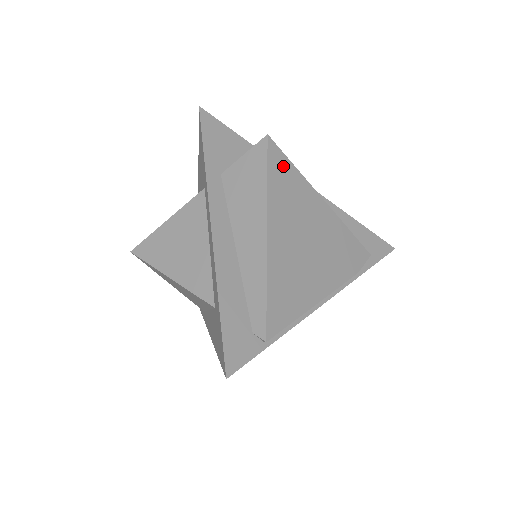
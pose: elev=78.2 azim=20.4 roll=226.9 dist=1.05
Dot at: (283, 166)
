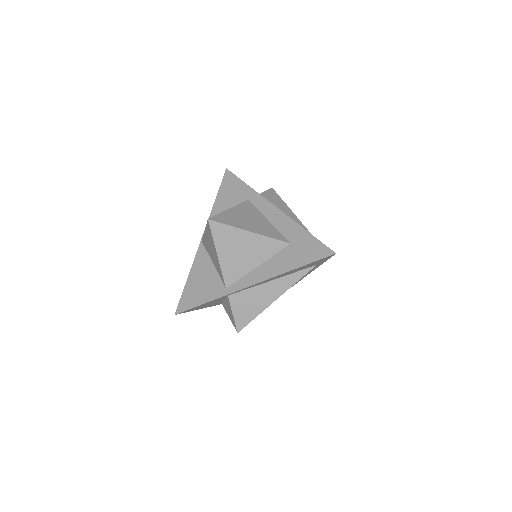
Dot at: occluded
